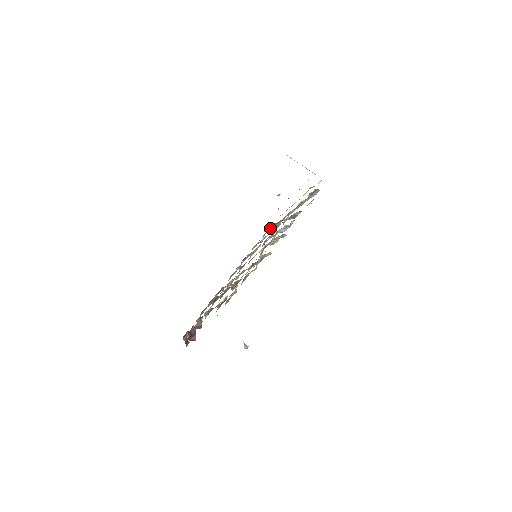
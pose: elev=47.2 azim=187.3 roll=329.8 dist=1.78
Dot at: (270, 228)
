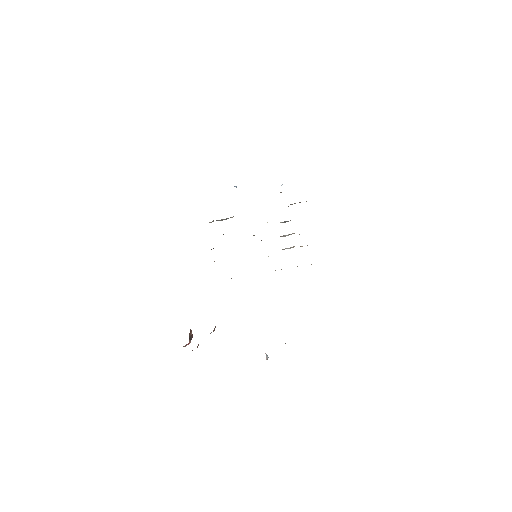
Dot at: occluded
